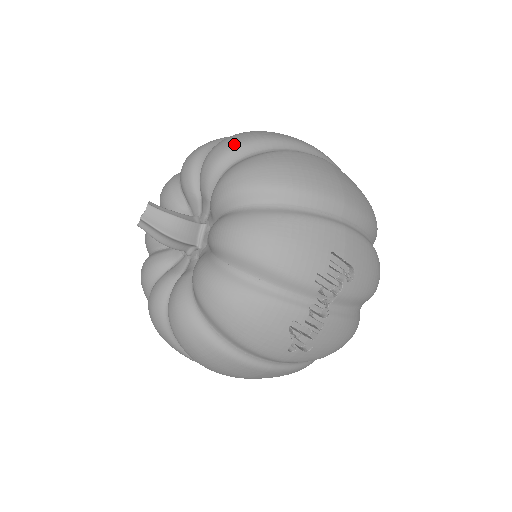
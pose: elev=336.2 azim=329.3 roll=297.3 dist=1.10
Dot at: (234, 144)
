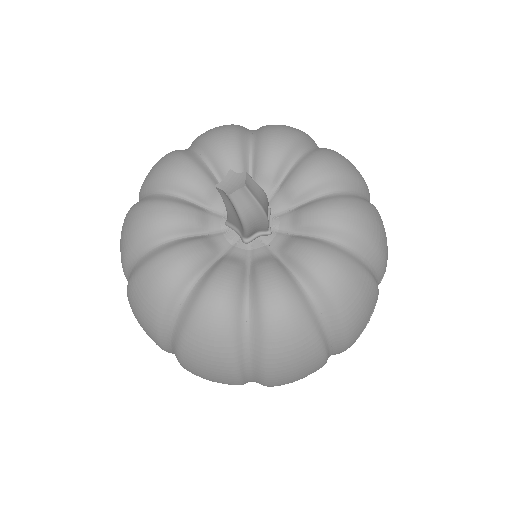
Dot at: (298, 132)
